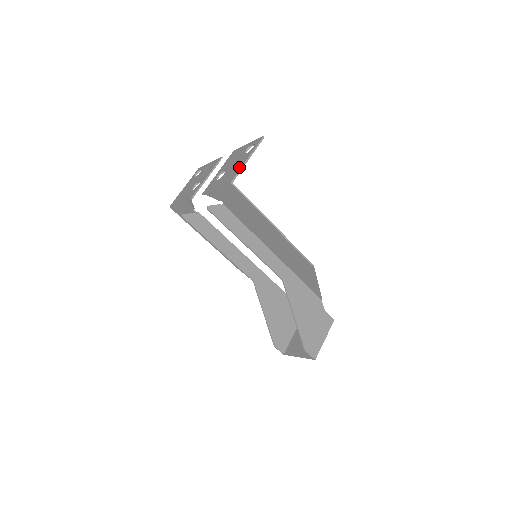
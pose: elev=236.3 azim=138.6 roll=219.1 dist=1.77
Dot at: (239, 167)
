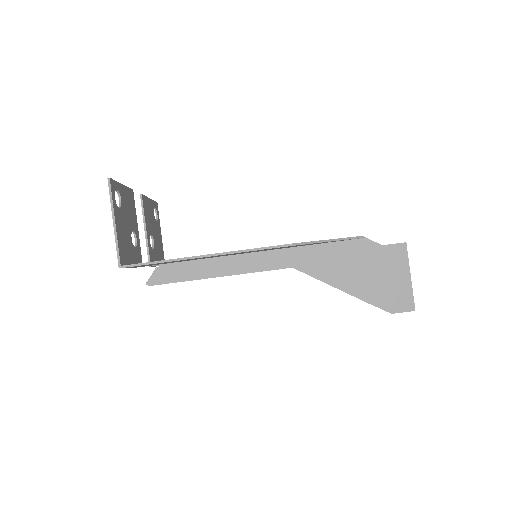
Dot at: (116, 238)
